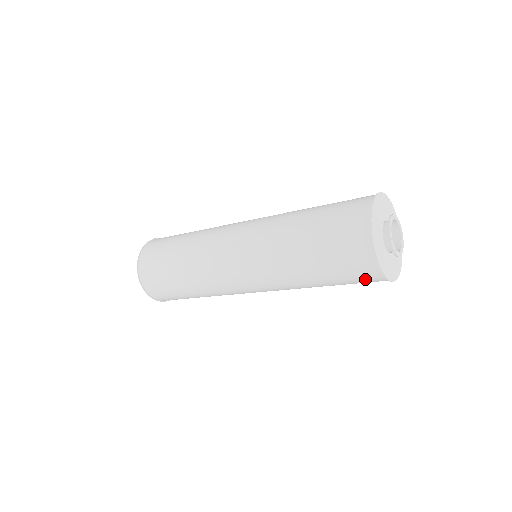
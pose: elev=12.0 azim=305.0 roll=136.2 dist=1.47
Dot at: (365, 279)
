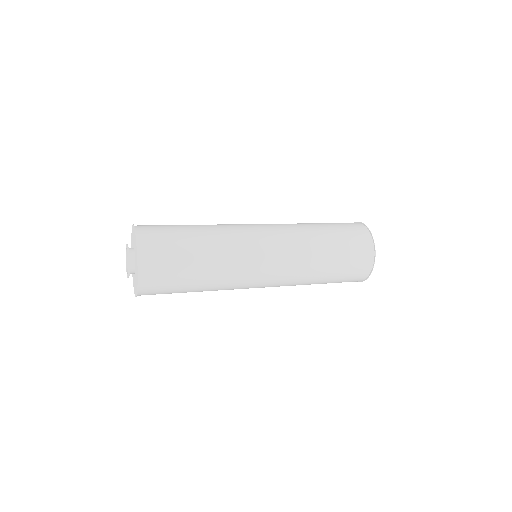
Dot at: occluded
